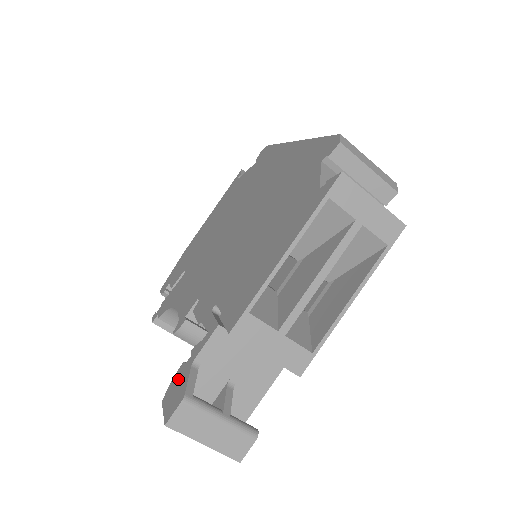
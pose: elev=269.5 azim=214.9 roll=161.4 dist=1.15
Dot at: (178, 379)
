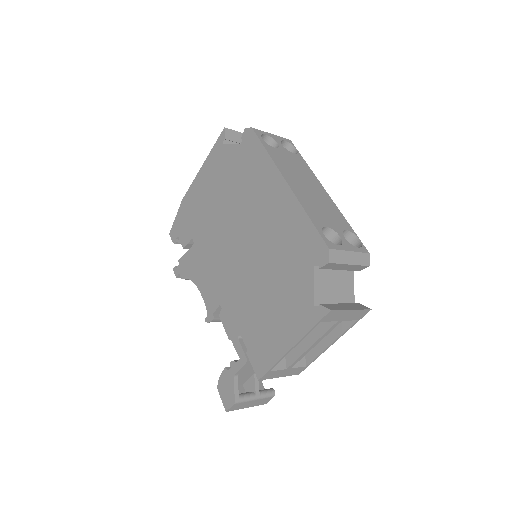
Dot at: (225, 381)
